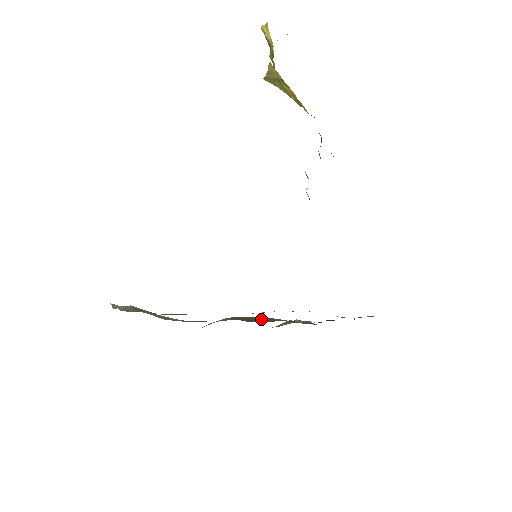
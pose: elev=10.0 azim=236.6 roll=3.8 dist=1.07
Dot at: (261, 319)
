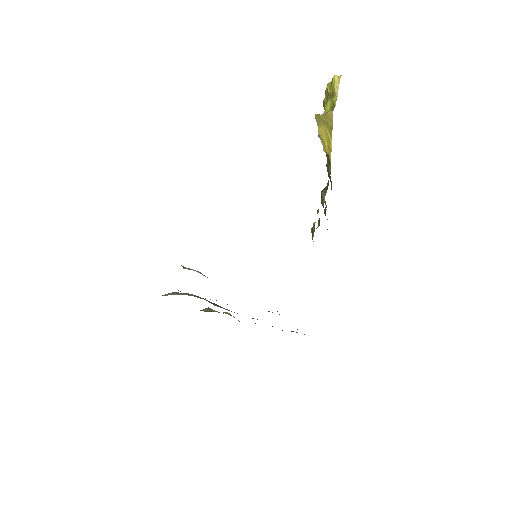
Dot at: (220, 306)
